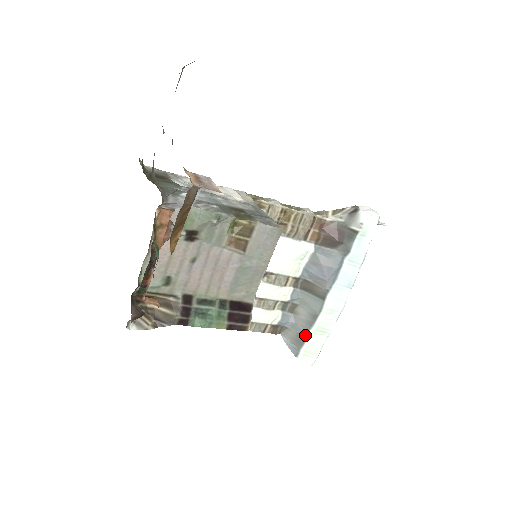
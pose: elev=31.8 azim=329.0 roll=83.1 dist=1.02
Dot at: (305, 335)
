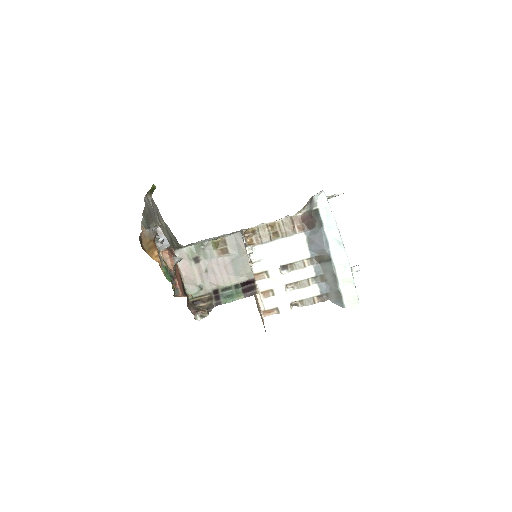
Dot at: (338, 290)
